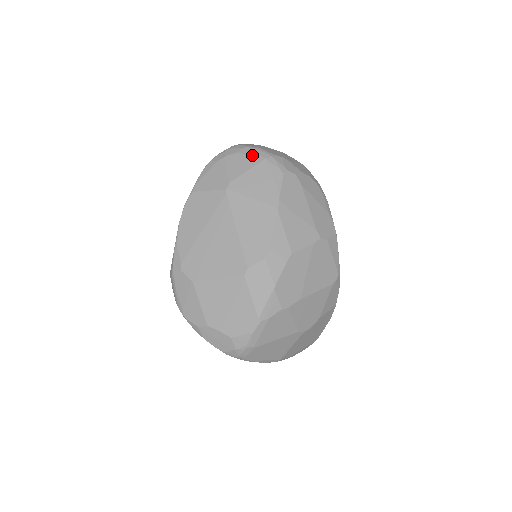
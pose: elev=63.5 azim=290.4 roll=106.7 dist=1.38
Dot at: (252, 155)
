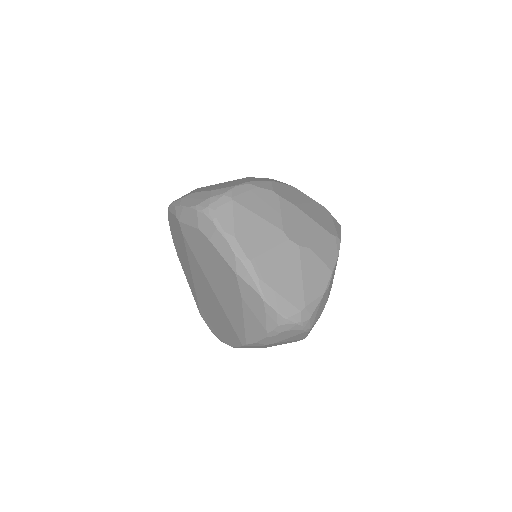
Dot at: occluded
